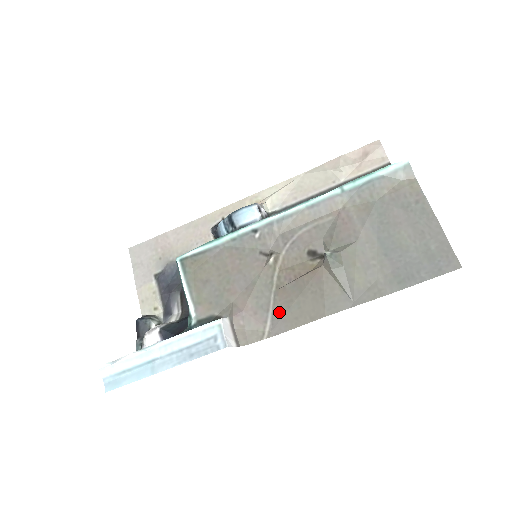
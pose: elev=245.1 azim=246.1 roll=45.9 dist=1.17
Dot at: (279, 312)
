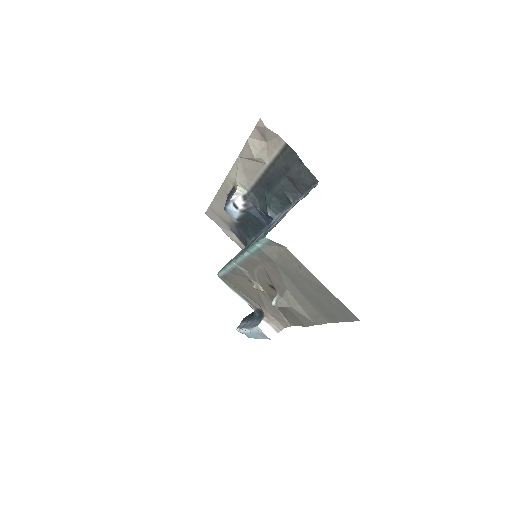
Dot at: (284, 316)
